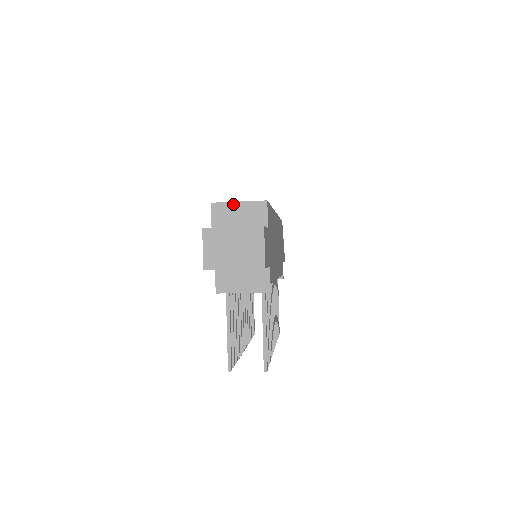
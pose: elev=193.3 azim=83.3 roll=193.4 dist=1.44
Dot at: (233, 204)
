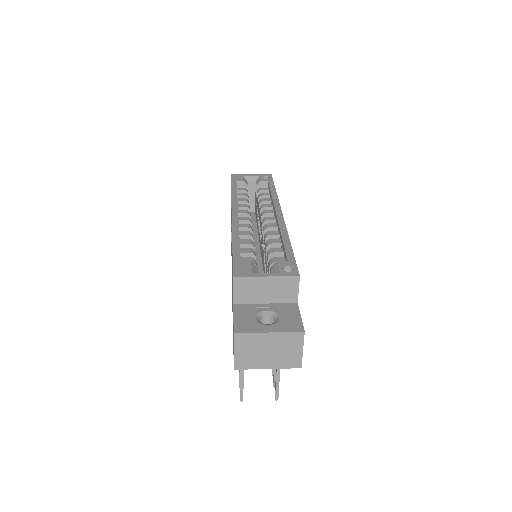
Dot at: (260, 279)
